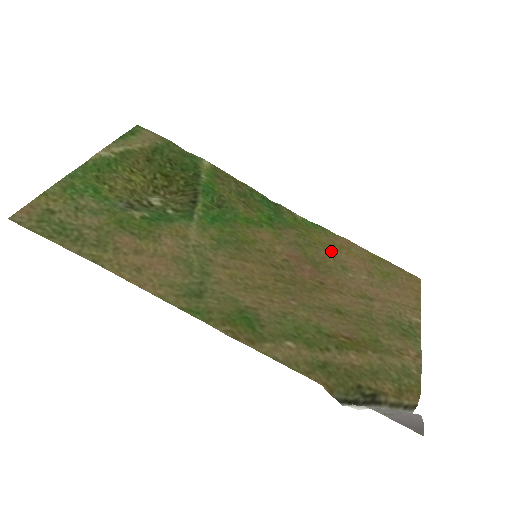
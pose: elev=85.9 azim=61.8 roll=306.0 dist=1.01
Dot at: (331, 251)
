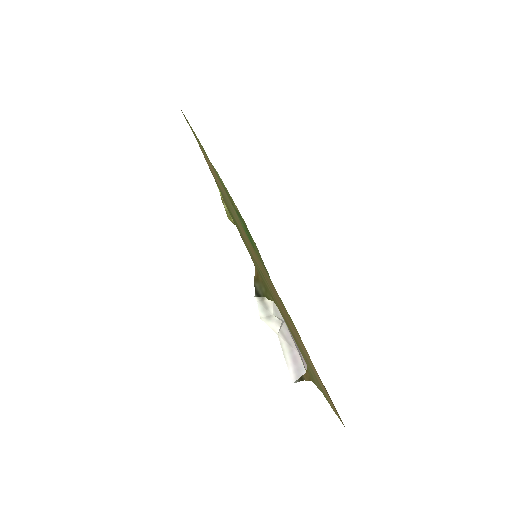
Dot at: occluded
